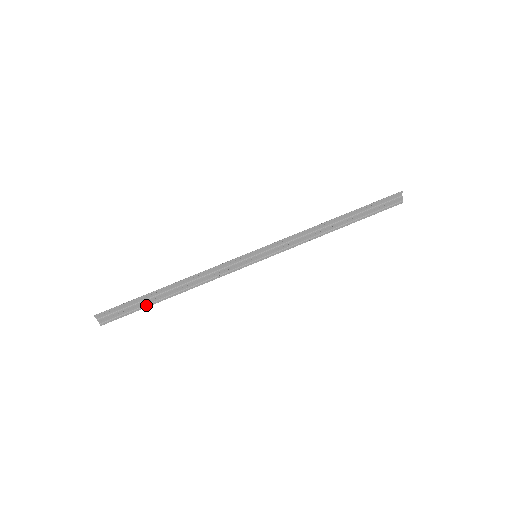
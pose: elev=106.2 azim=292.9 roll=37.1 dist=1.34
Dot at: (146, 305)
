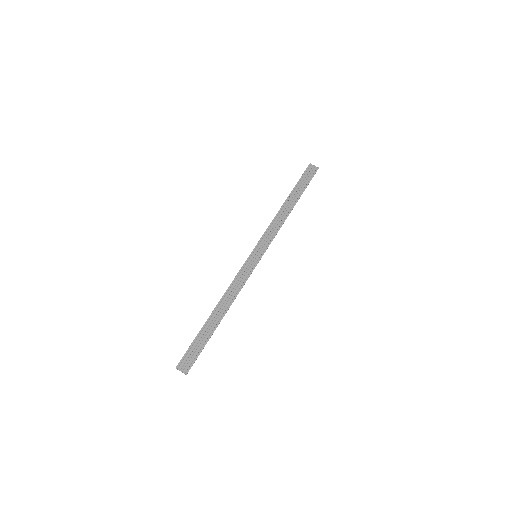
Dot at: (208, 337)
